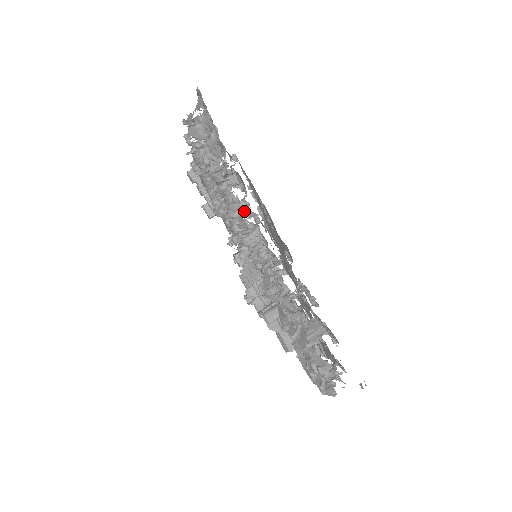
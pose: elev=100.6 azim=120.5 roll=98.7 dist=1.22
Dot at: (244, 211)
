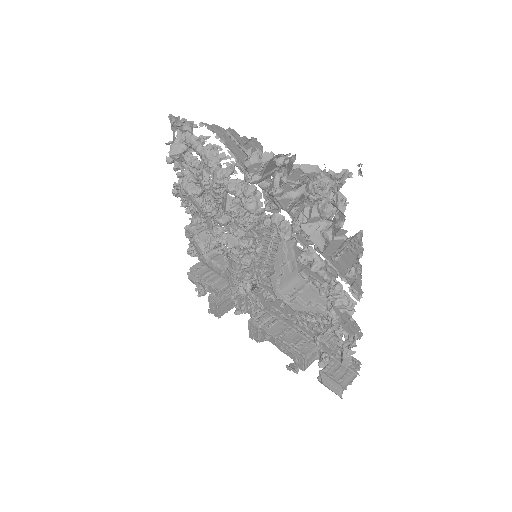
Dot at: (218, 154)
